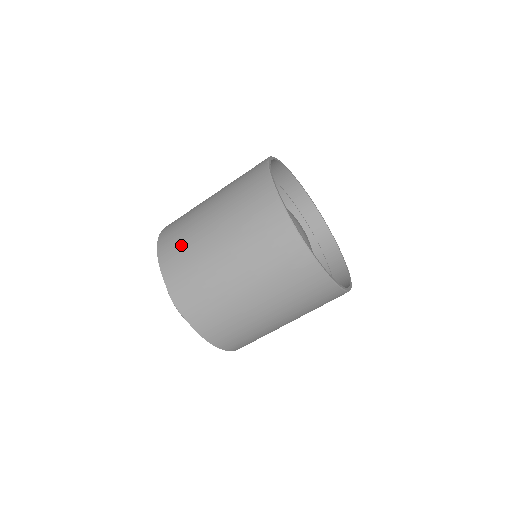
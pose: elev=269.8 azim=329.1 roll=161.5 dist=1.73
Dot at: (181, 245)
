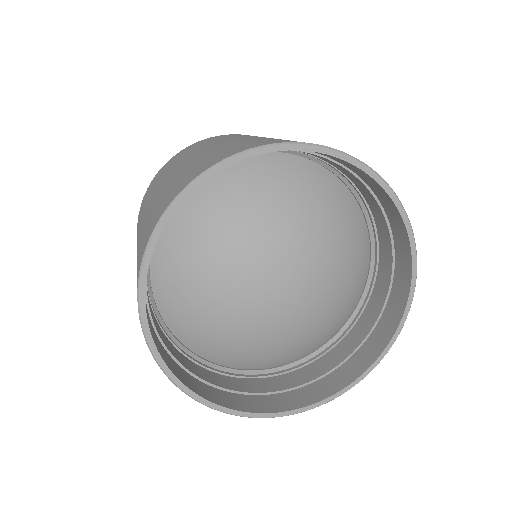
Dot at: (182, 155)
